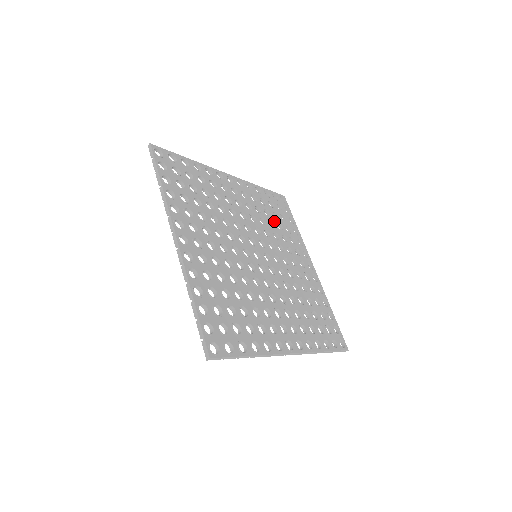
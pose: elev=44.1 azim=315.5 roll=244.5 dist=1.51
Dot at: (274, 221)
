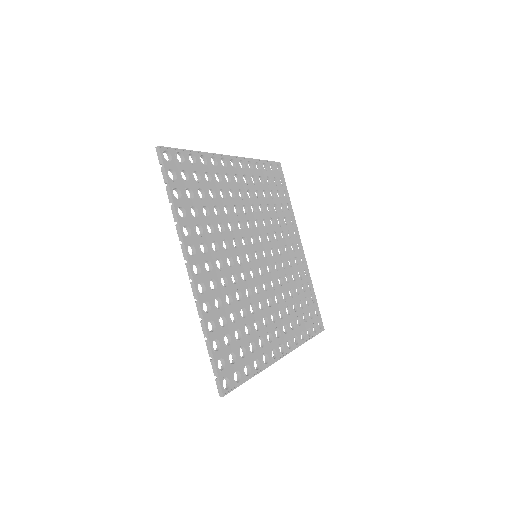
Dot at: (271, 202)
